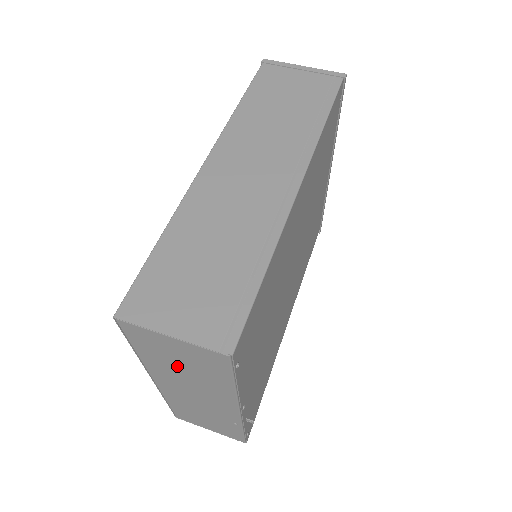
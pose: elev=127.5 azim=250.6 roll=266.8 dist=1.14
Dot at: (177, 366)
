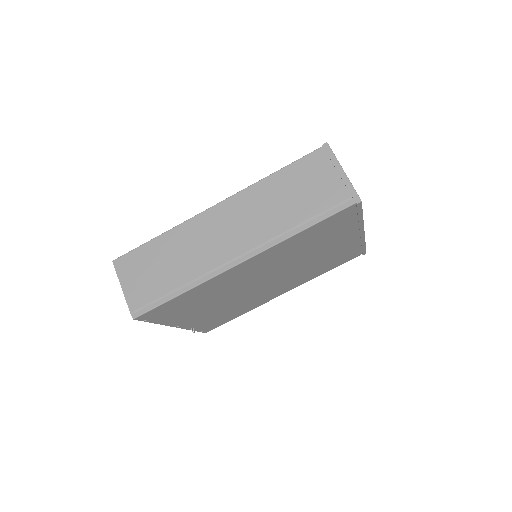
Dot at: occluded
